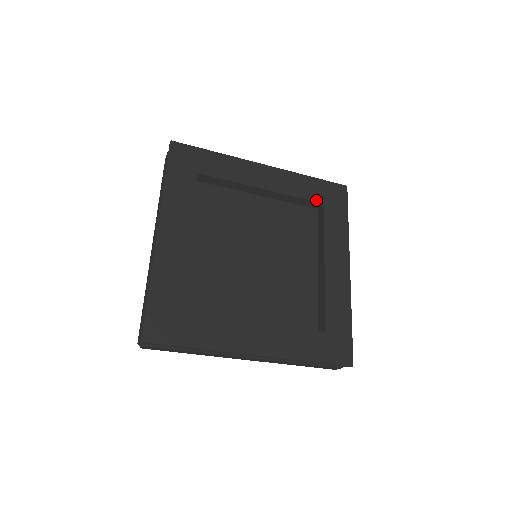
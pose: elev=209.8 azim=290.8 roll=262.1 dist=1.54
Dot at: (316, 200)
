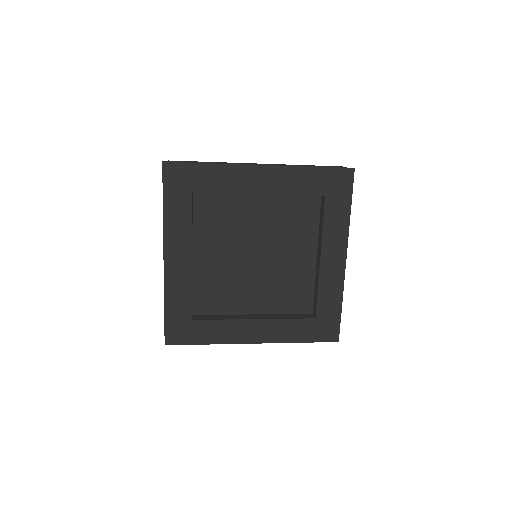
Dot at: (317, 194)
